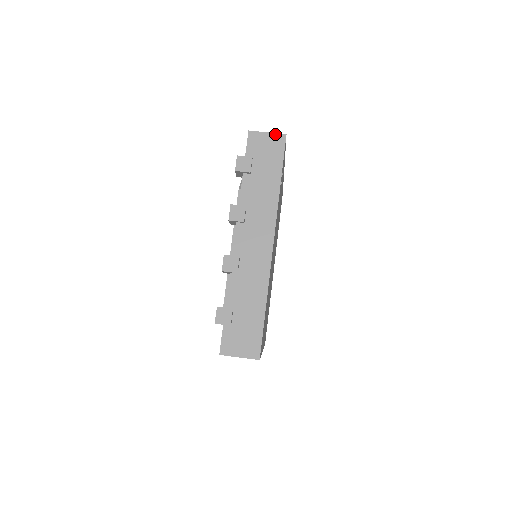
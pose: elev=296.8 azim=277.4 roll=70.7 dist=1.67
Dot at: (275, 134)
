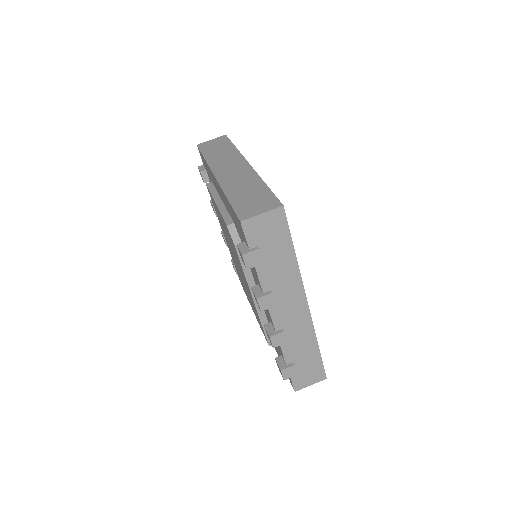
Dot at: (271, 211)
